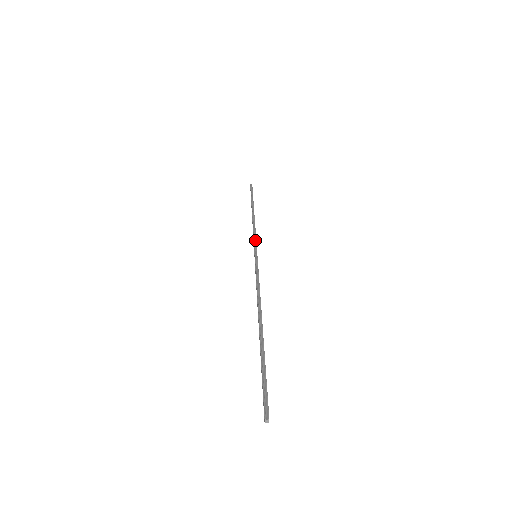
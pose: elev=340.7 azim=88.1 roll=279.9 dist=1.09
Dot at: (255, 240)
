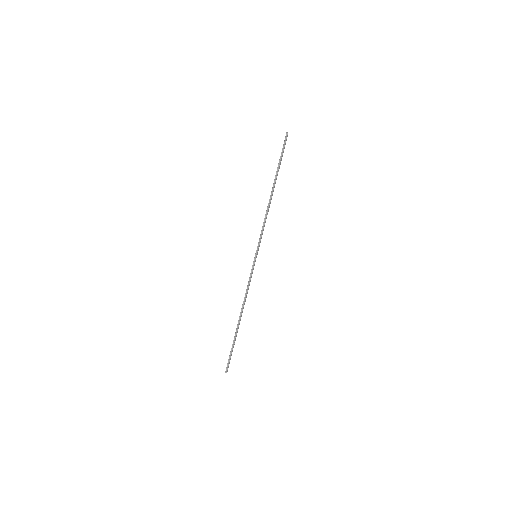
Dot at: (260, 237)
